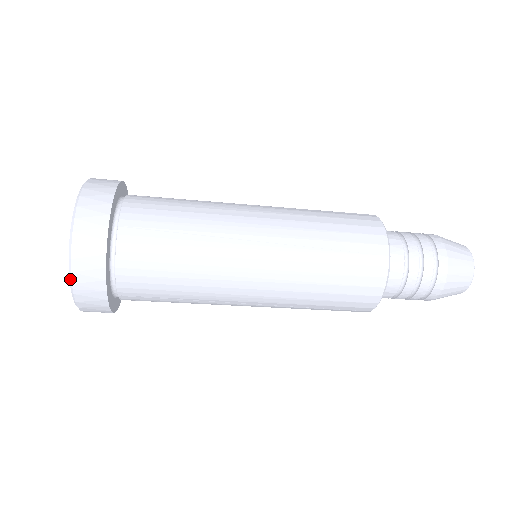
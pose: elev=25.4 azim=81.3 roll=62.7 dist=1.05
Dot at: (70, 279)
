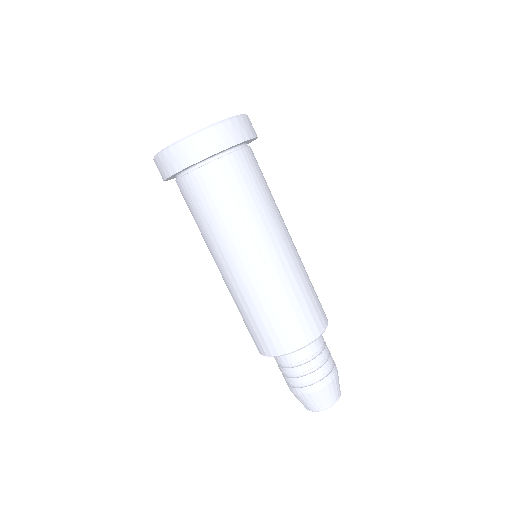
Dot at: (187, 136)
